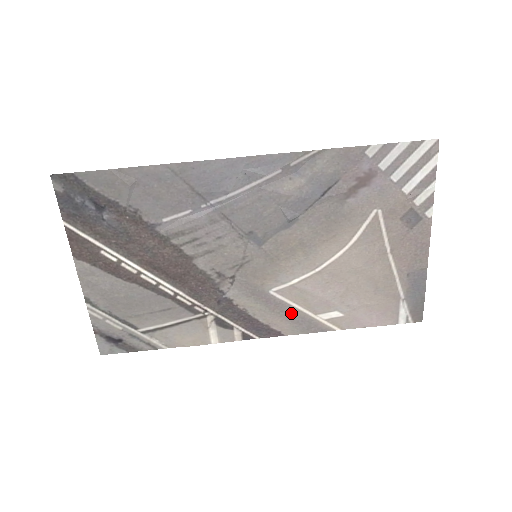
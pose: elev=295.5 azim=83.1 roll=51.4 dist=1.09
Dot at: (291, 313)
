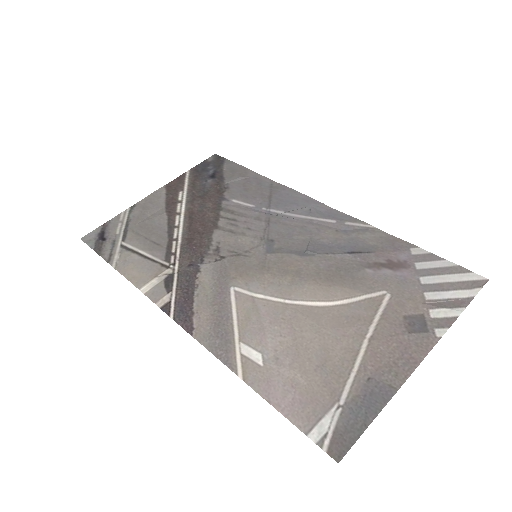
Dot at: (223, 320)
